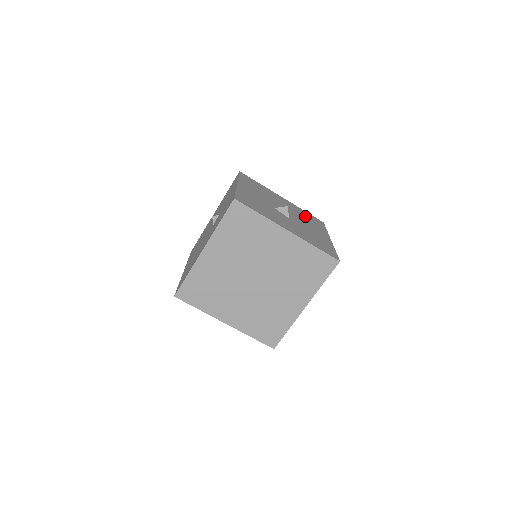
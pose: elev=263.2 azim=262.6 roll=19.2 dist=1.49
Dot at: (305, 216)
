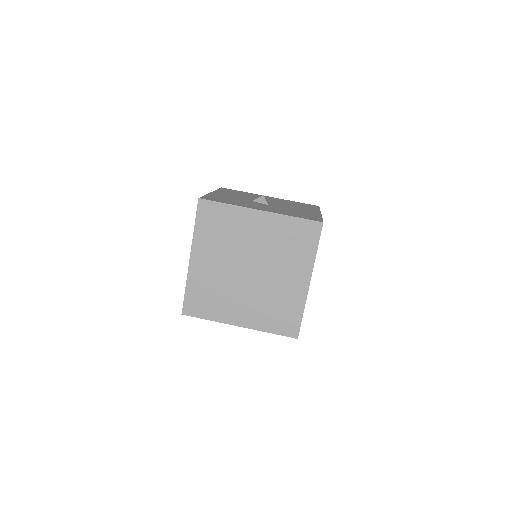
Dot at: (294, 204)
